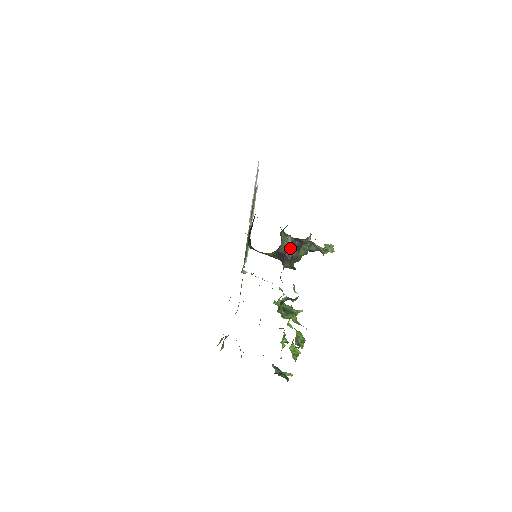
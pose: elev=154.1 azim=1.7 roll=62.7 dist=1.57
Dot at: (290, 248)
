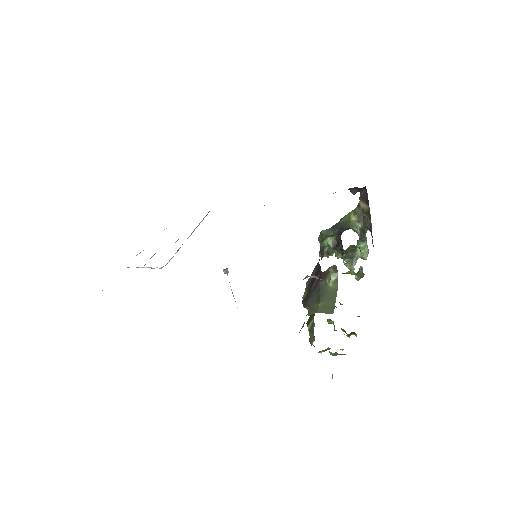
Dot at: (358, 233)
